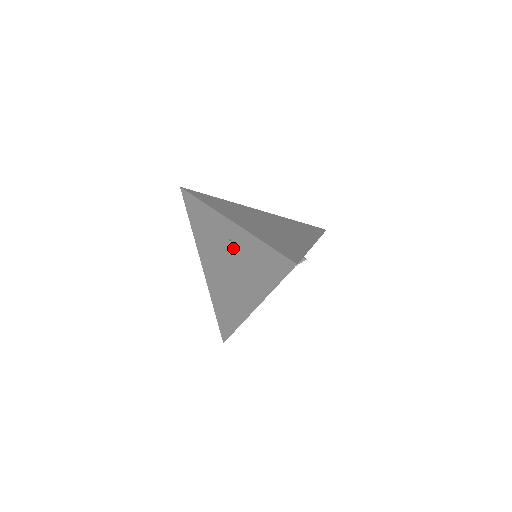
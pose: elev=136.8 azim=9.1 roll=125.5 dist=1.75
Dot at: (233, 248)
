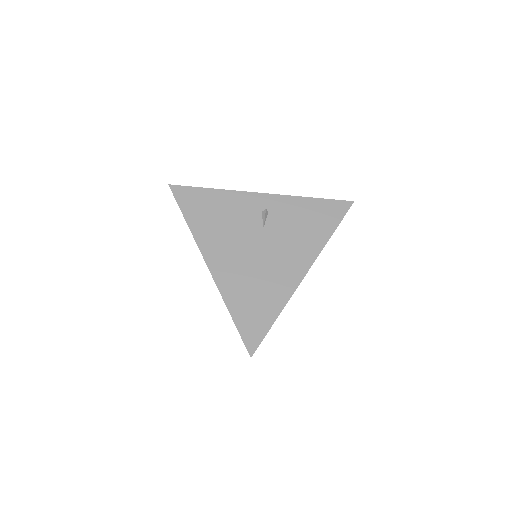
Dot at: (267, 219)
